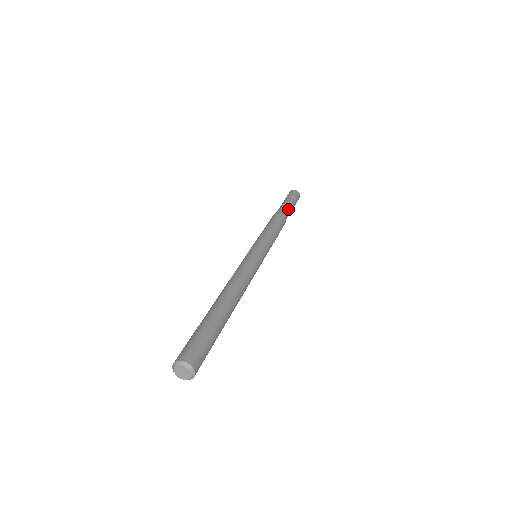
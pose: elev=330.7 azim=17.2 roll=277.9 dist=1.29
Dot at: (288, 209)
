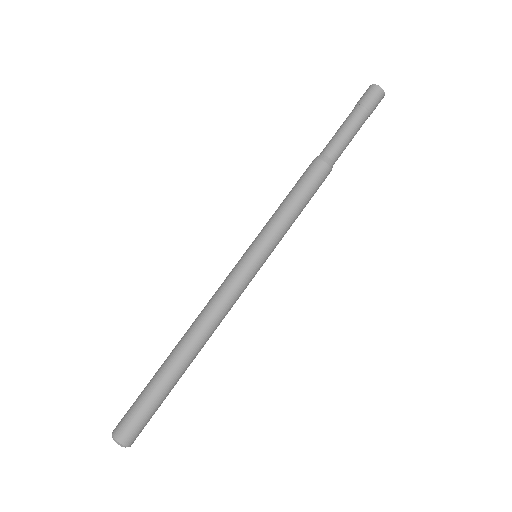
Dot at: (343, 144)
